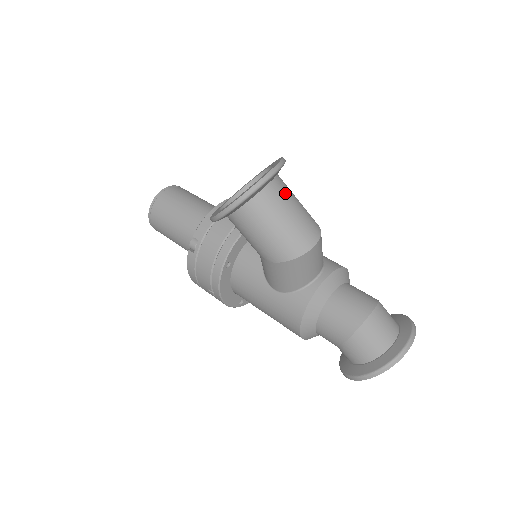
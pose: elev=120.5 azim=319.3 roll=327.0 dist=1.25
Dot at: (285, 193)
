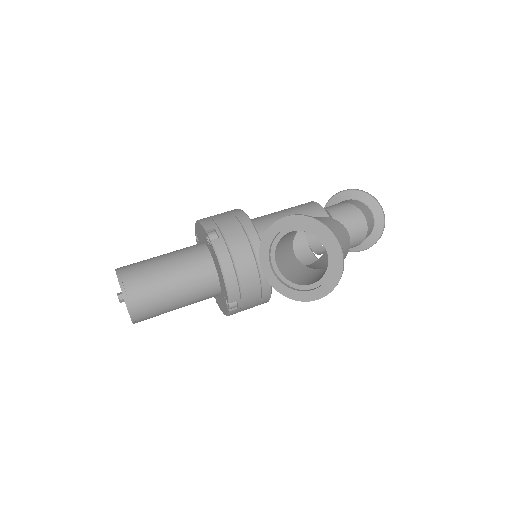
Dot at: occluded
